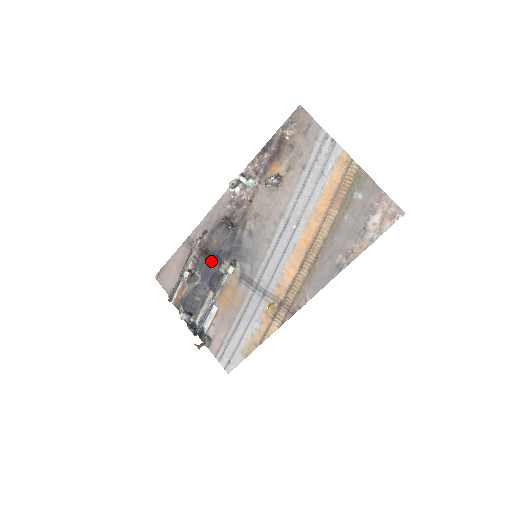
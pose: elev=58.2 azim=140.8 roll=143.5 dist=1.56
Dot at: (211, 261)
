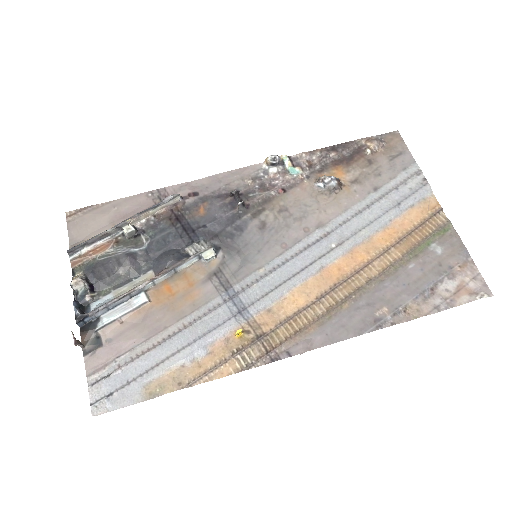
Dot at: (179, 232)
